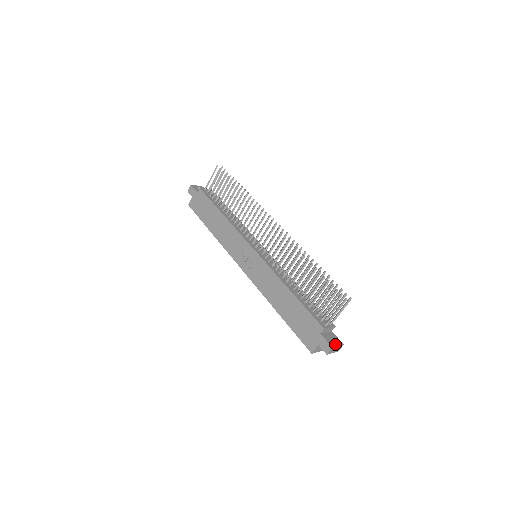
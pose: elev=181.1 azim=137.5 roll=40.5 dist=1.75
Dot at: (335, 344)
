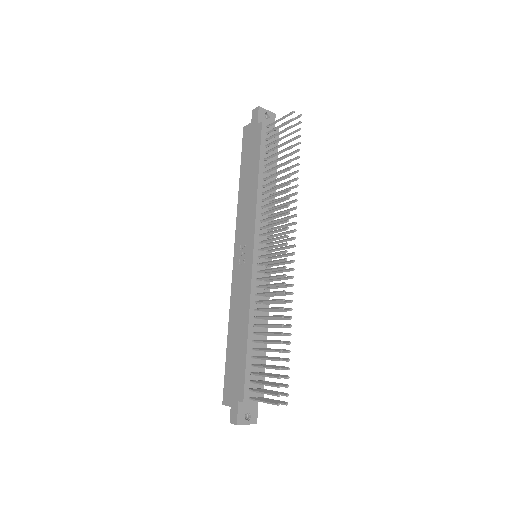
Dot at: (245, 421)
